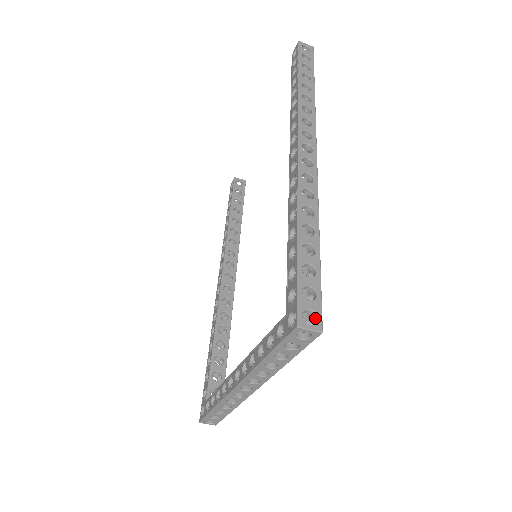
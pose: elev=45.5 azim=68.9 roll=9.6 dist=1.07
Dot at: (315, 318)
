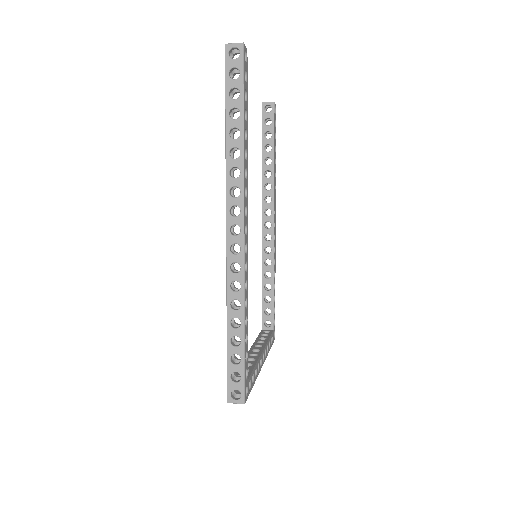
Dot at: (241, 393)
